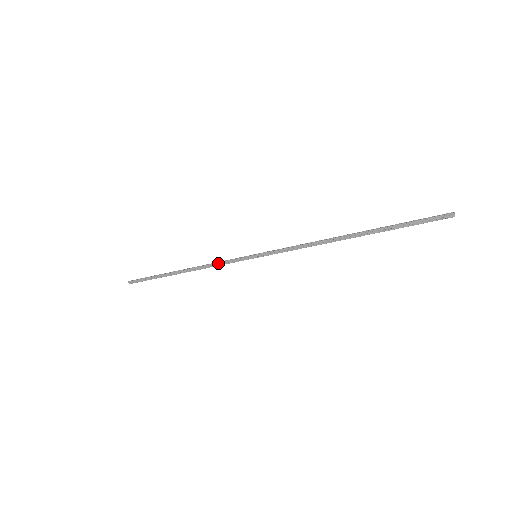
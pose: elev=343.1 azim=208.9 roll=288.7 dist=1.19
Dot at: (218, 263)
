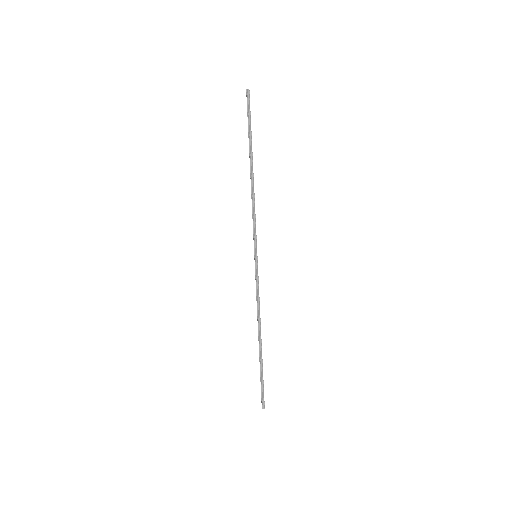
Dot at: (252, 216)
